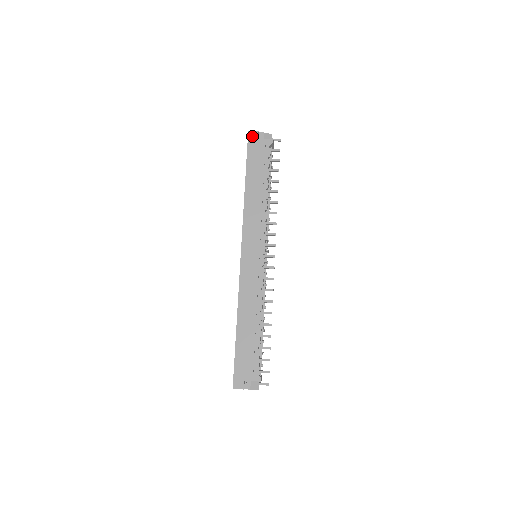
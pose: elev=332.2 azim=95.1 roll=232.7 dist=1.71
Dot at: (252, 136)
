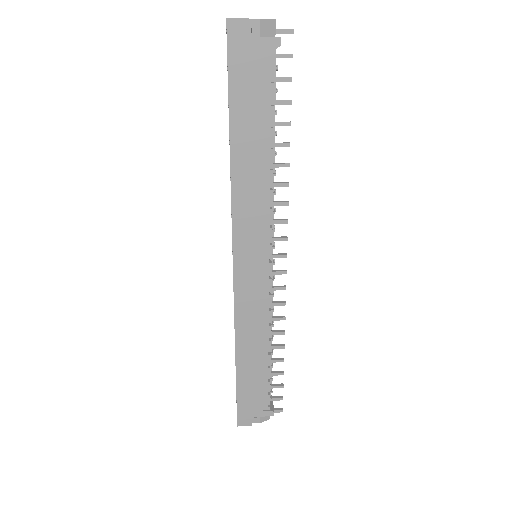
Dot at: (235, 31)
